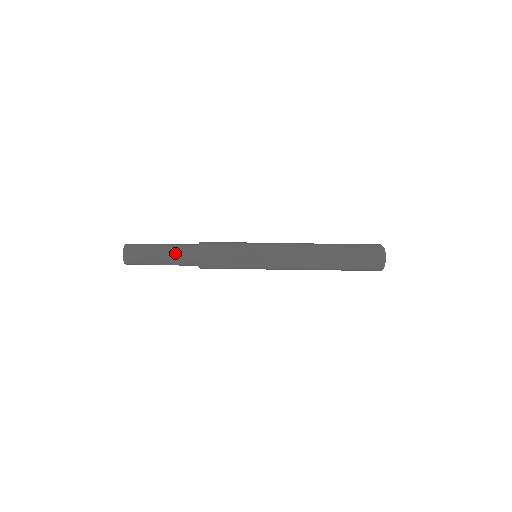
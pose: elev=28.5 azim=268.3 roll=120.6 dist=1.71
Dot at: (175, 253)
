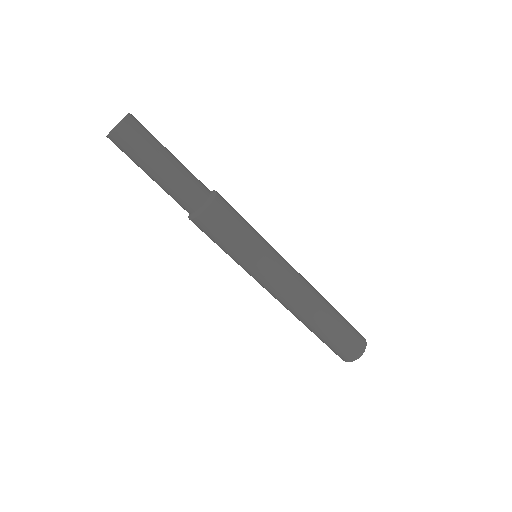
Dot at: (181, 181)
